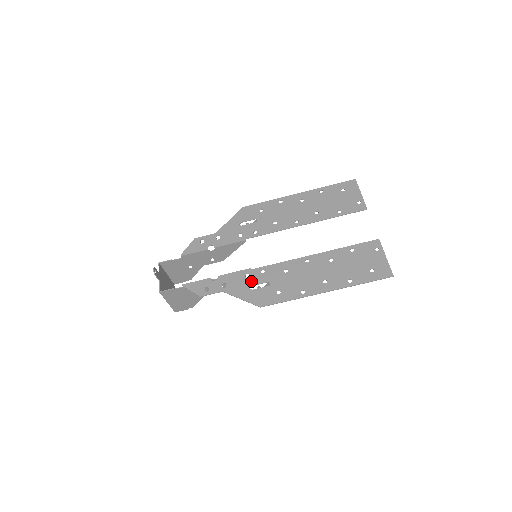
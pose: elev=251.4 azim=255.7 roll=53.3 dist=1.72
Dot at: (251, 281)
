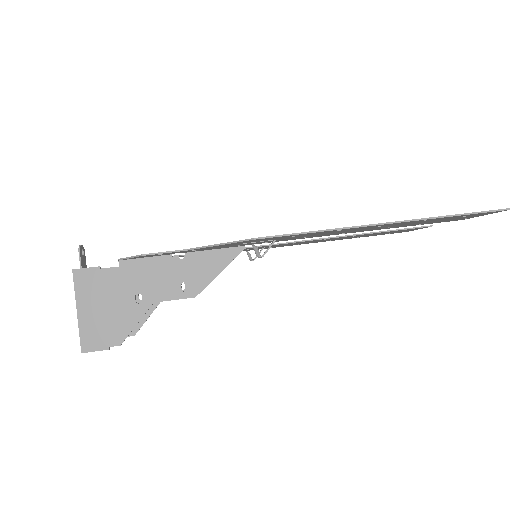
Dot at: occluded
